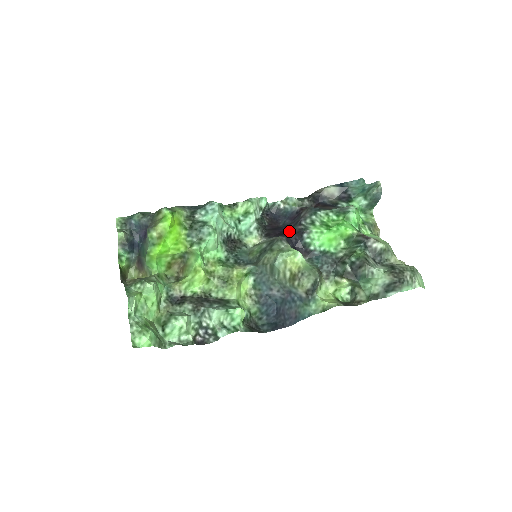
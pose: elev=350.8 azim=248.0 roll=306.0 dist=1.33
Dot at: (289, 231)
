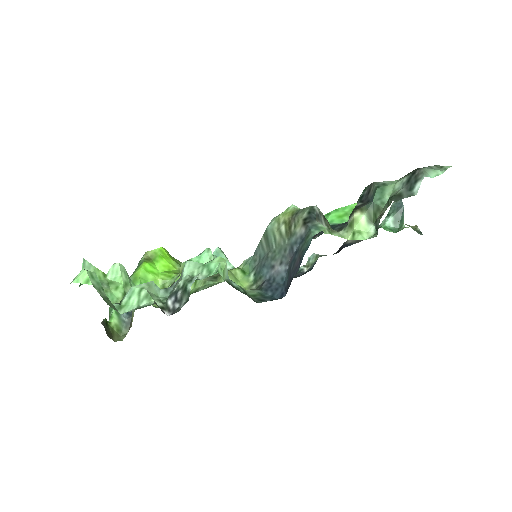
Dot at: occluded
